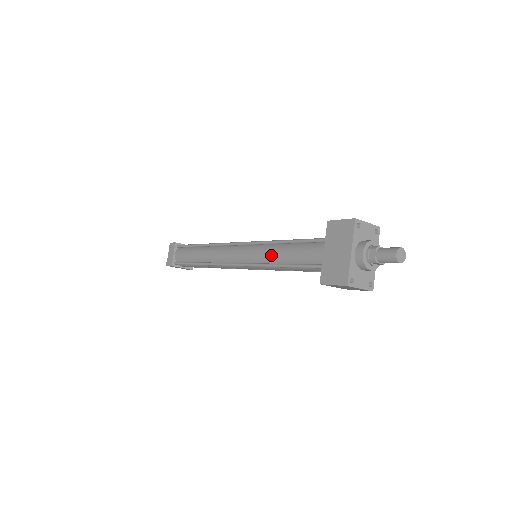
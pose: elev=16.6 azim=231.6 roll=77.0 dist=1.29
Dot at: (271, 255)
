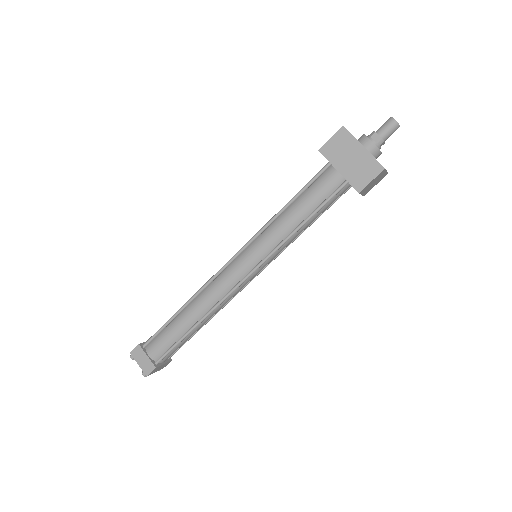
Dot at: (283, 228)
